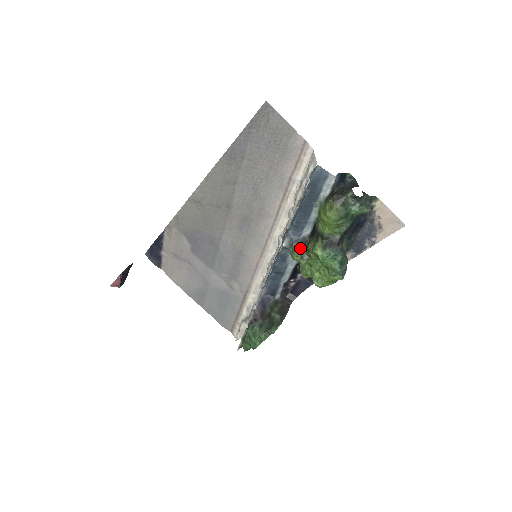
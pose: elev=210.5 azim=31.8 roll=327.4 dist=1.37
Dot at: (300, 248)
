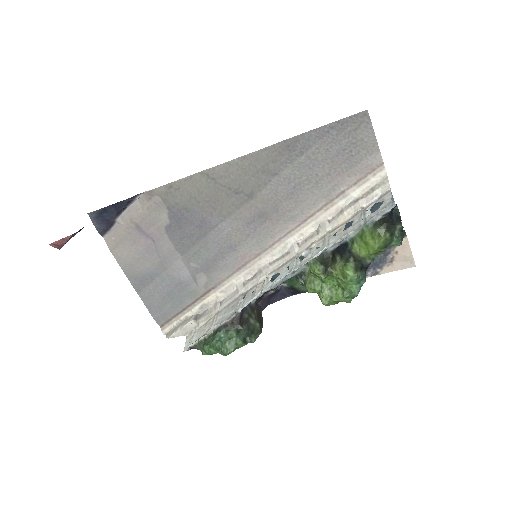
Dot at: (323, 263)
